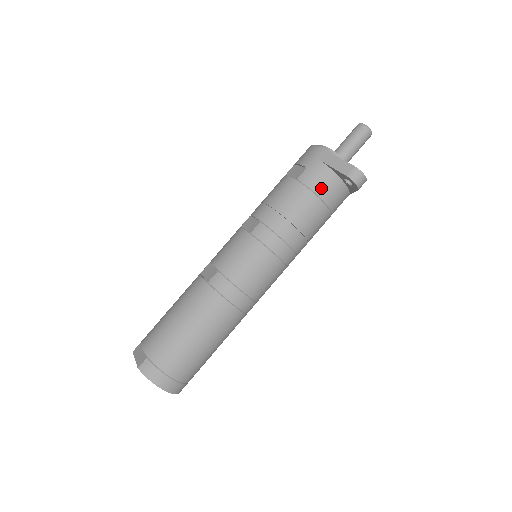
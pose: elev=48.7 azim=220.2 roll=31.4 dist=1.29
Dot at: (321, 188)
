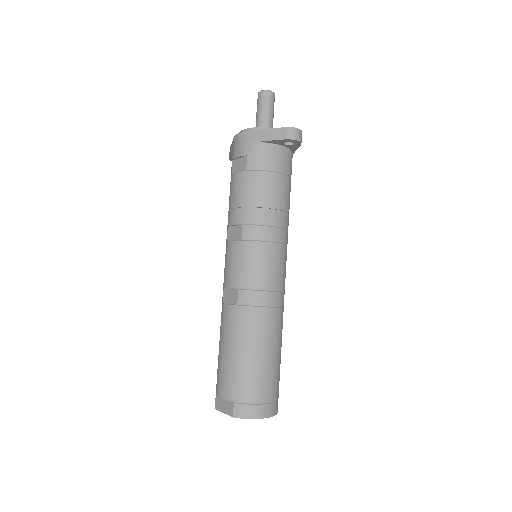
Dot at: (271, 163)
